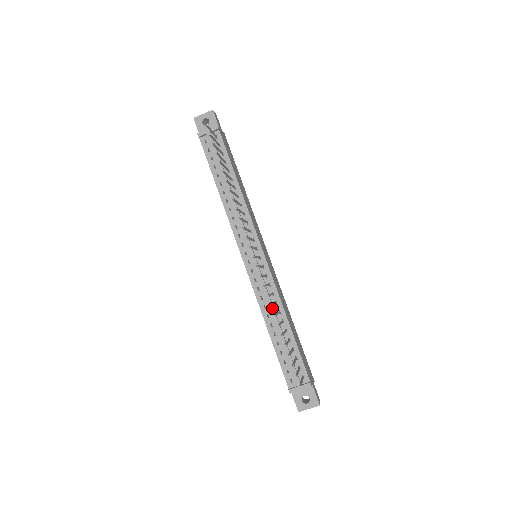
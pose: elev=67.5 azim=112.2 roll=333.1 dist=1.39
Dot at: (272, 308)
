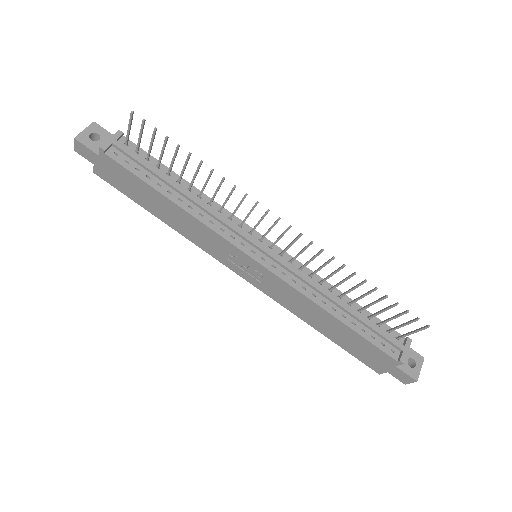
Dot at: (323, 289)
